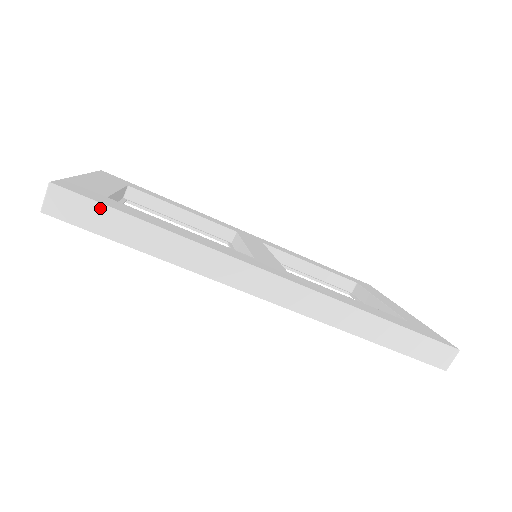
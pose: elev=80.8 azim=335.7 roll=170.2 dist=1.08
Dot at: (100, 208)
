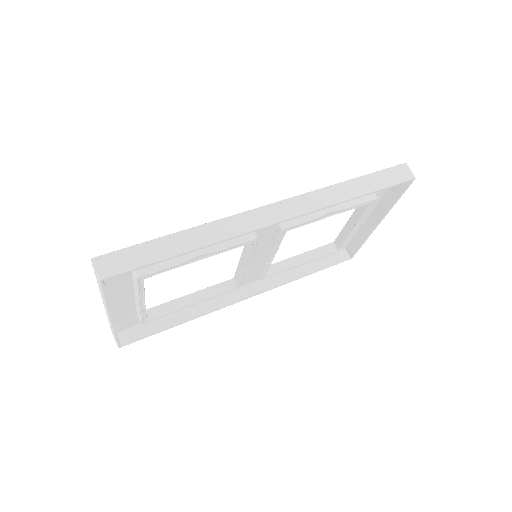
Dot at: (134, 249)
